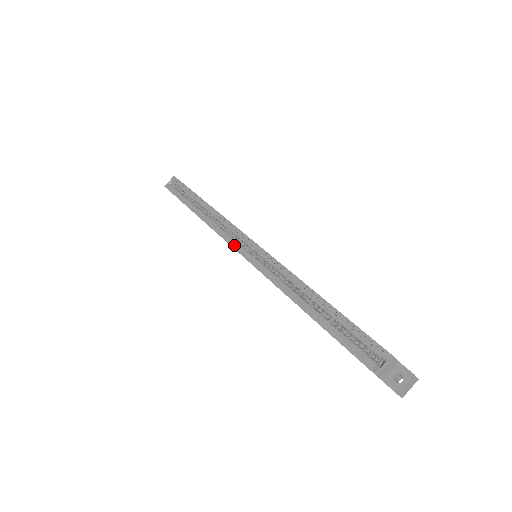
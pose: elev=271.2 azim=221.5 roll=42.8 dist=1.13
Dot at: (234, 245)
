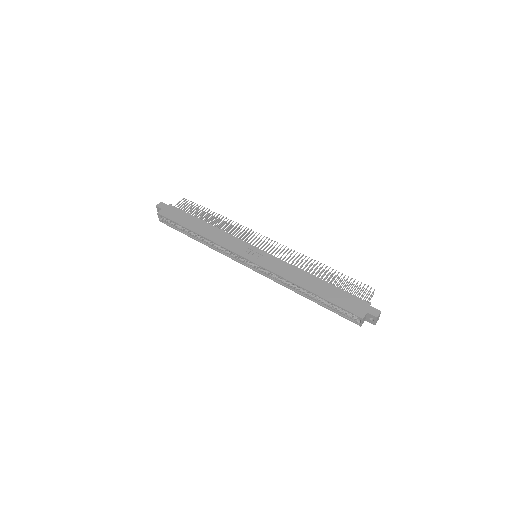
Dot at: (240, 262)
